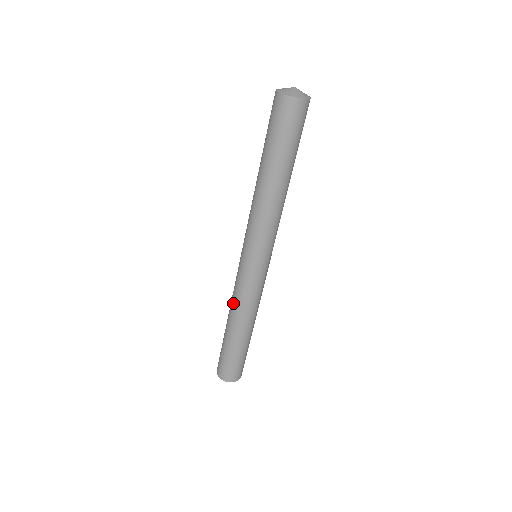
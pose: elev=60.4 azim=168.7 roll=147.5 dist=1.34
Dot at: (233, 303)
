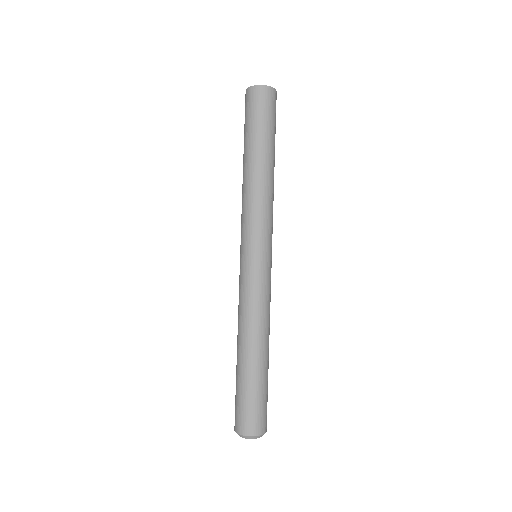
Dot at: (248, 317)
